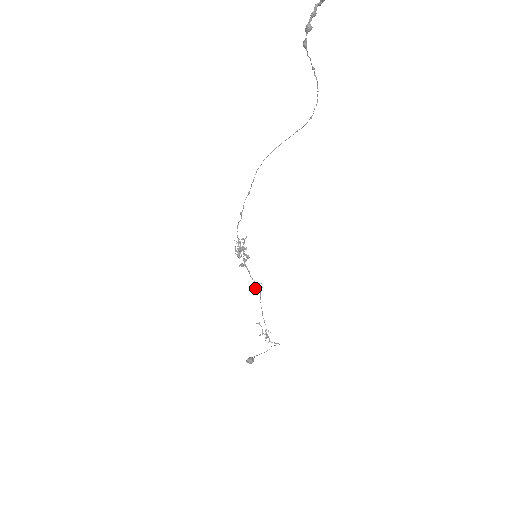
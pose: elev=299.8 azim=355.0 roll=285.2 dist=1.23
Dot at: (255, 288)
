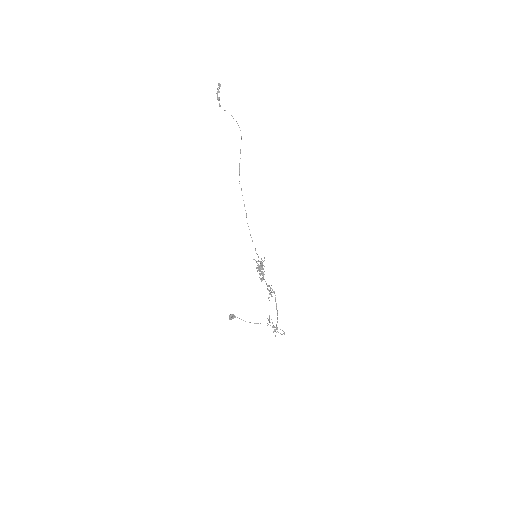
Dot at: (270, 293)
